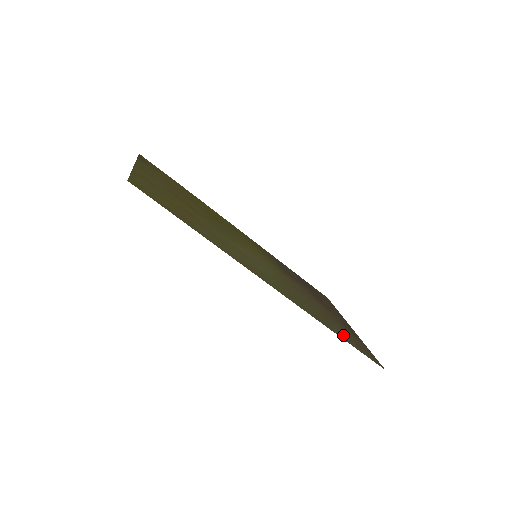
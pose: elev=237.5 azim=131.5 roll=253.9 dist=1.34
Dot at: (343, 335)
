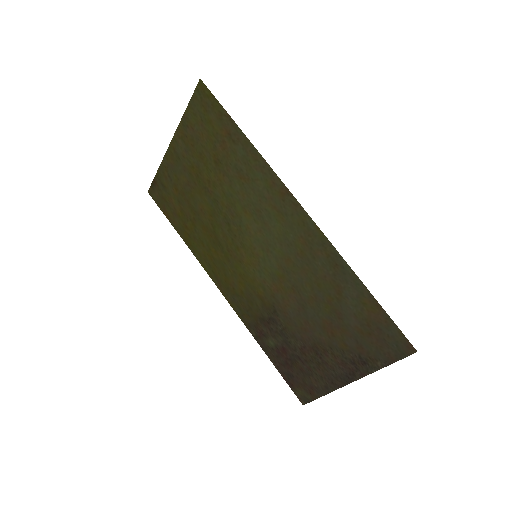
Dot at: (362, 306)
